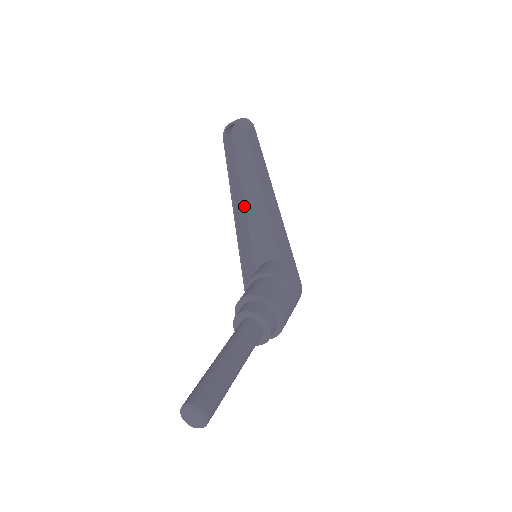
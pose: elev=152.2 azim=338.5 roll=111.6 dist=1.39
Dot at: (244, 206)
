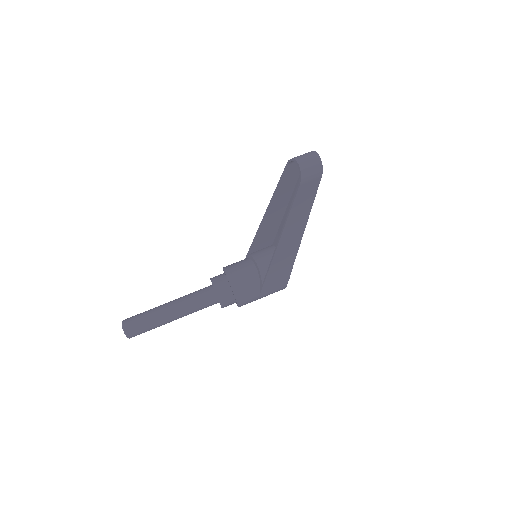
Dot at: (286, 208)
